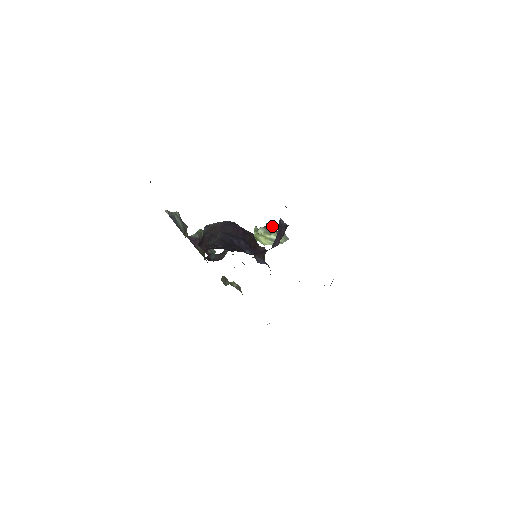
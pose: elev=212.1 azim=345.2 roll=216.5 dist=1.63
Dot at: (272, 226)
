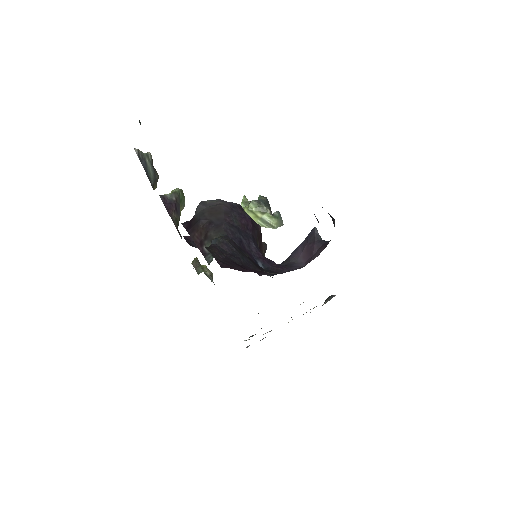
Dot at: (266, 202)
